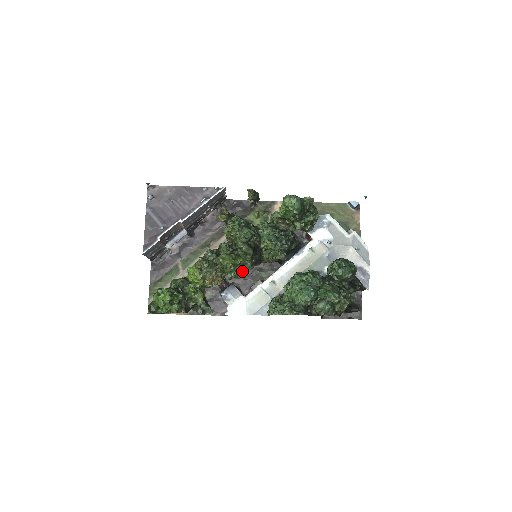
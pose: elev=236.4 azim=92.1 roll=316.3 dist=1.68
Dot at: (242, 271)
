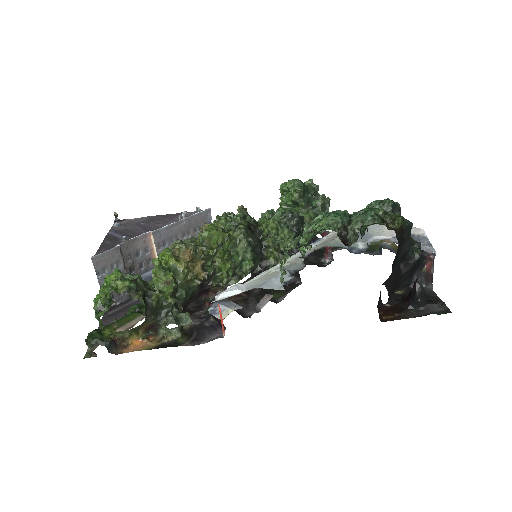
Dot at: (236, 263)
